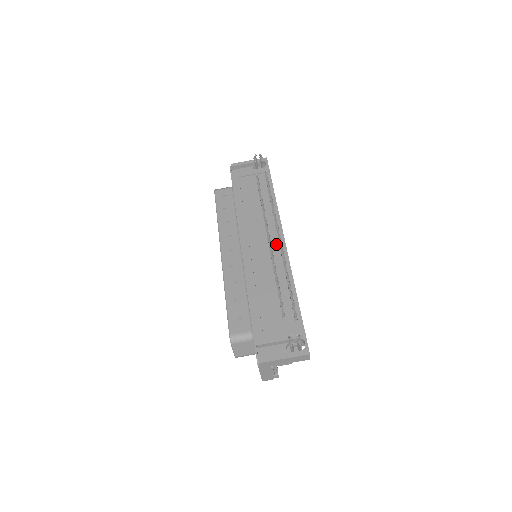
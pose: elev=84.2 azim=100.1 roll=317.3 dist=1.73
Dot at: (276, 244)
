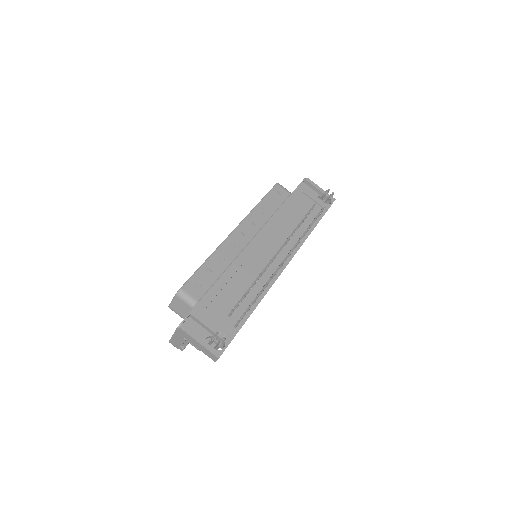
Dot at: (278, 263)
